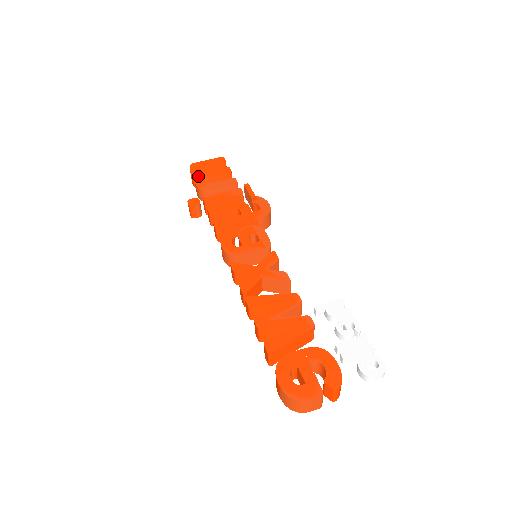
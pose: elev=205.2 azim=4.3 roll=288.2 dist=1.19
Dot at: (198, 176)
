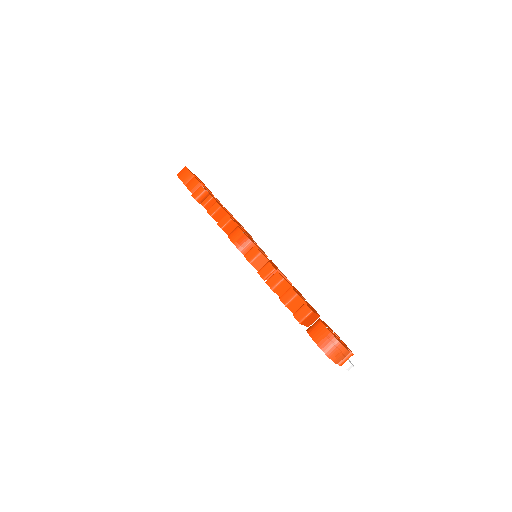
Dot at: (196, 178)
